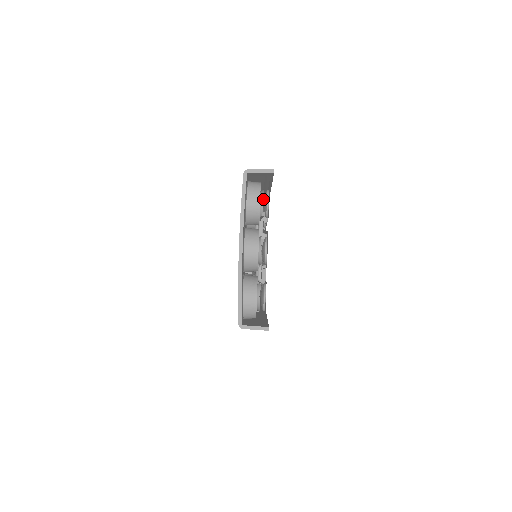
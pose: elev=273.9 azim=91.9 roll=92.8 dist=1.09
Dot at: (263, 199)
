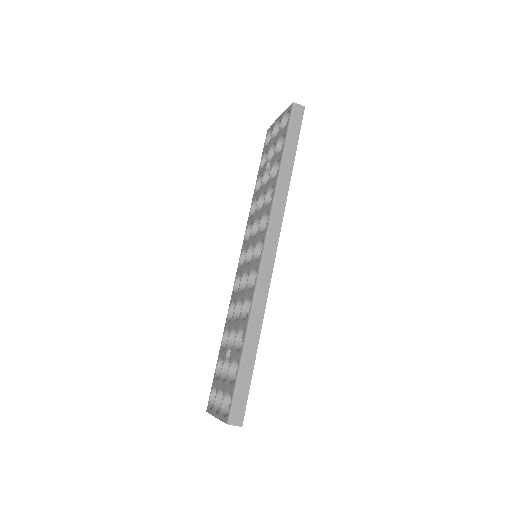
Dot at: occluded
